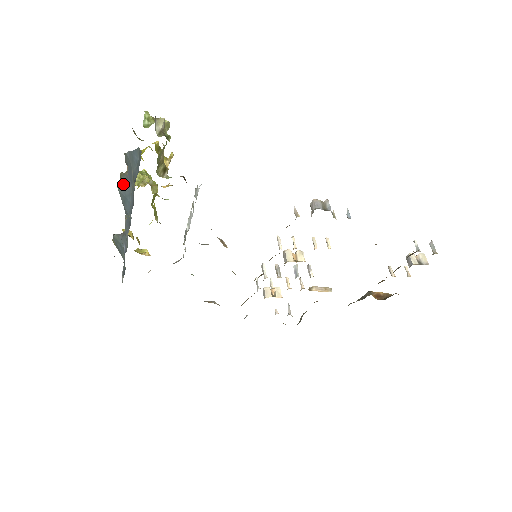
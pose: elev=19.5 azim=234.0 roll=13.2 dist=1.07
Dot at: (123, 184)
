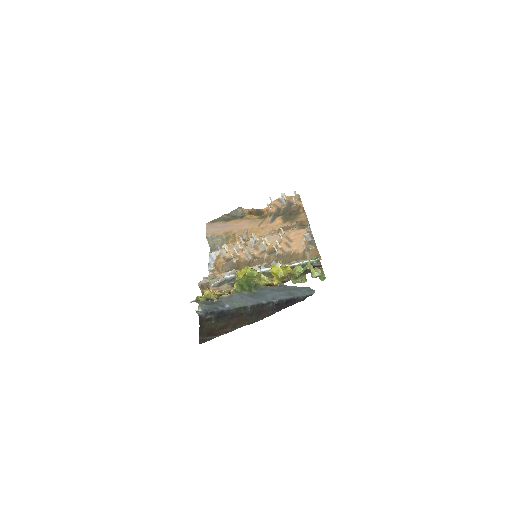
Dot at: (262, 290)
